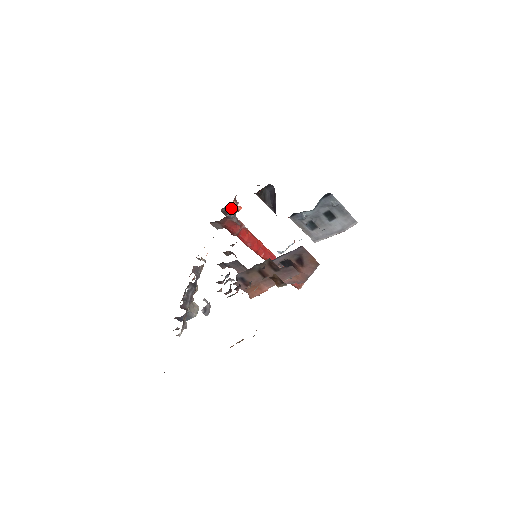
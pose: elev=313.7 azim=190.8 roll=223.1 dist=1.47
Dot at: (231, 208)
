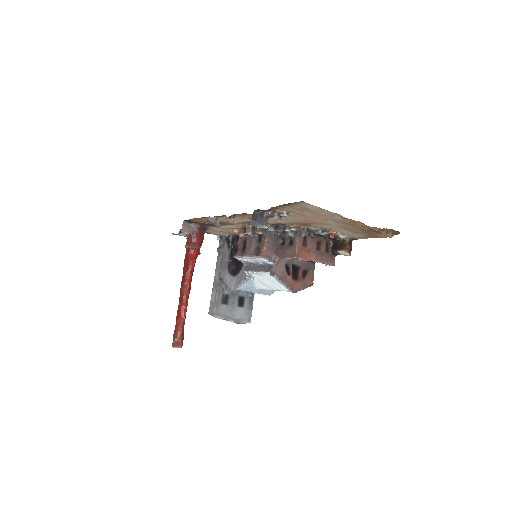
Dot at: occluded
